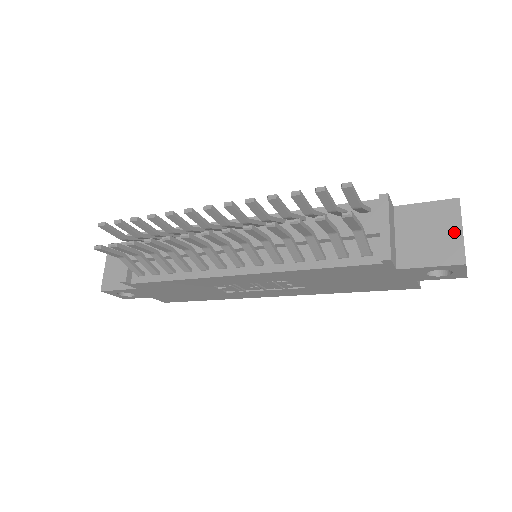
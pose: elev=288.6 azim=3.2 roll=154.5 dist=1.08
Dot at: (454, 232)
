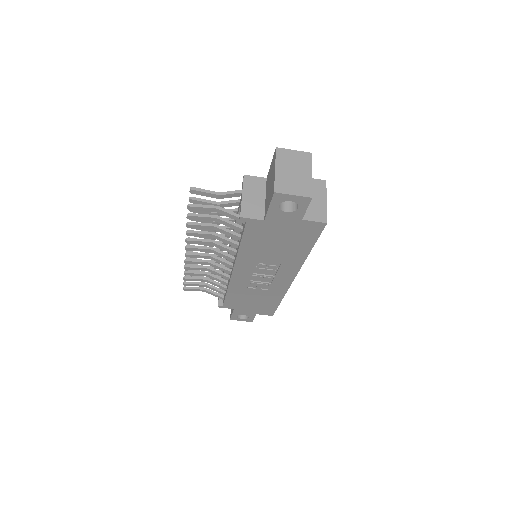
Dot at: (273, 174)
